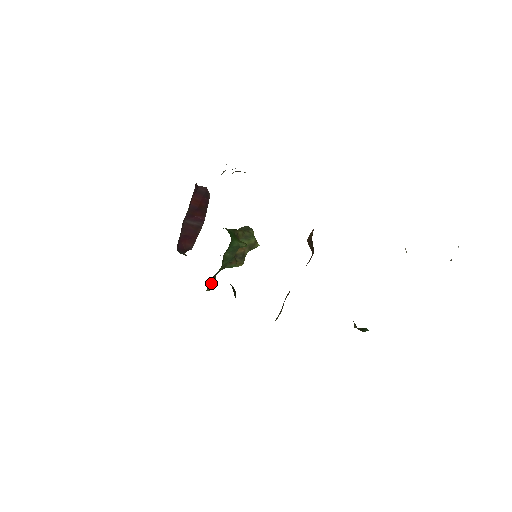
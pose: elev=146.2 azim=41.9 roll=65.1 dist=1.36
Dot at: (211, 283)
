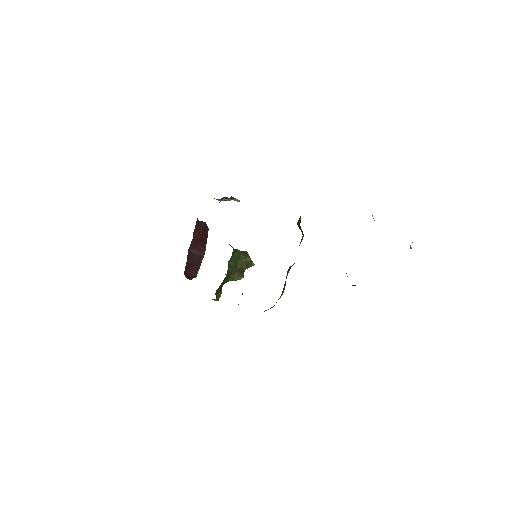
Dot at: (218, 295)
